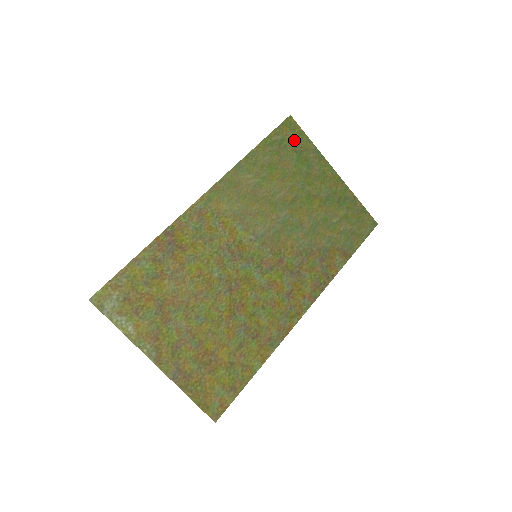
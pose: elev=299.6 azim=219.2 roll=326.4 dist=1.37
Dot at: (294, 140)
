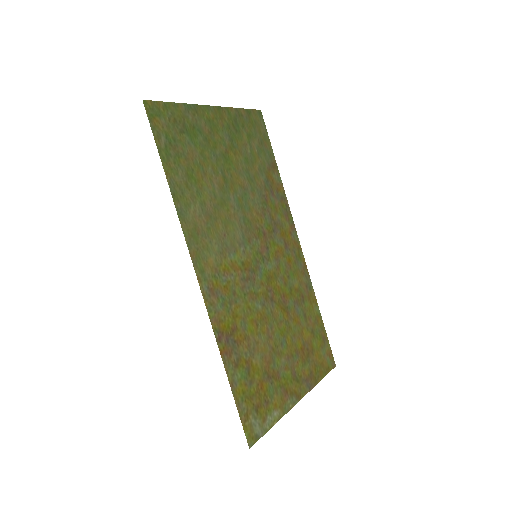
Dot at: (170, 122)
